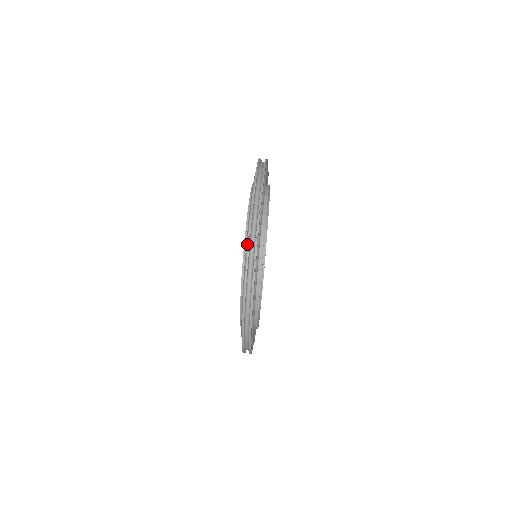
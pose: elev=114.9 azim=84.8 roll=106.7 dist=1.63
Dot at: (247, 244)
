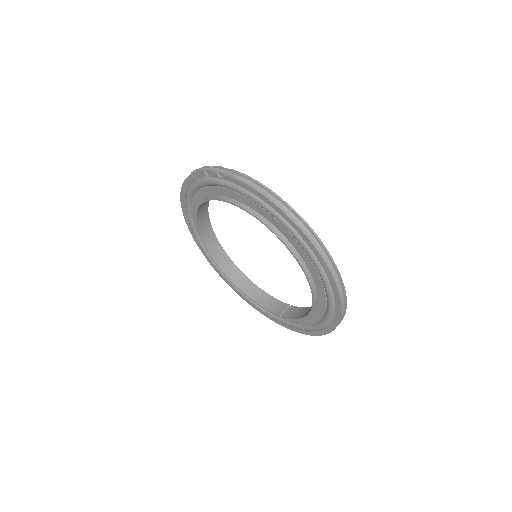
Dot at: (208, 171)
